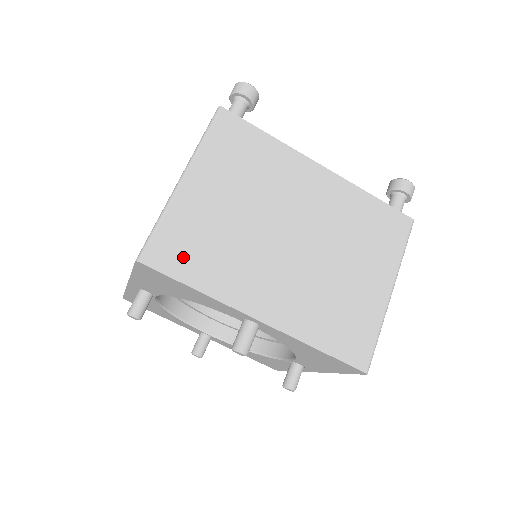
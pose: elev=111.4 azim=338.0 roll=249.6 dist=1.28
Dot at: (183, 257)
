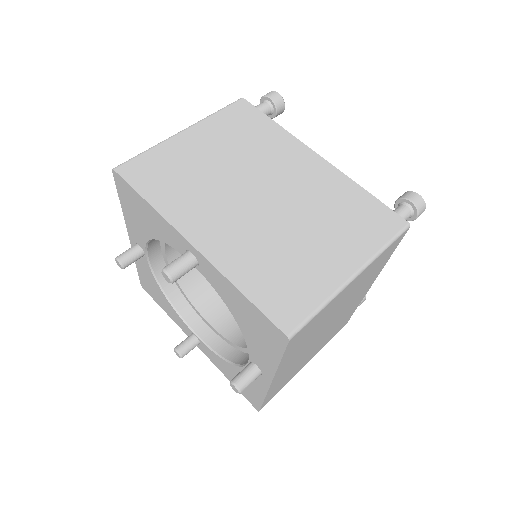
Dot at: (151, 177)
